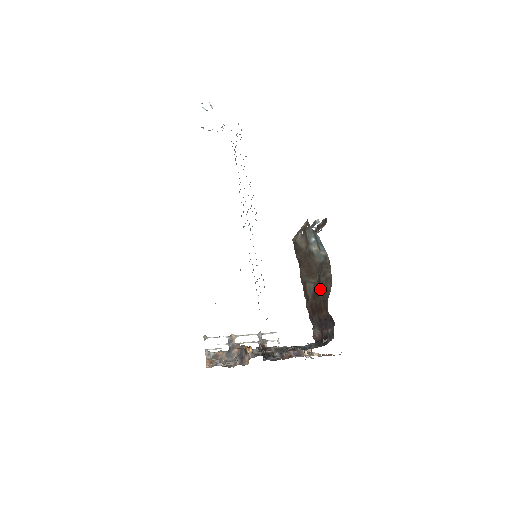
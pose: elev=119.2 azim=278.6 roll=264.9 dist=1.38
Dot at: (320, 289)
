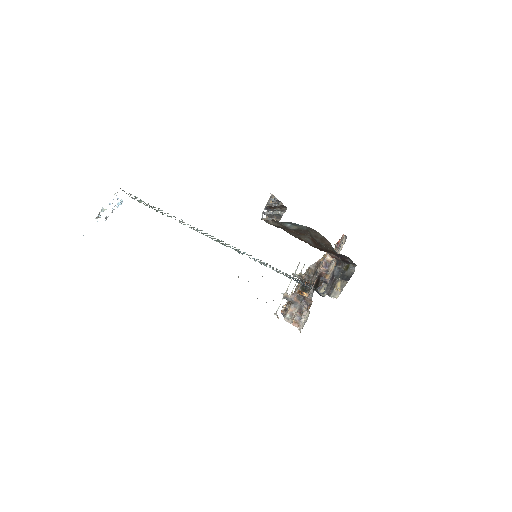
Dot at: (320, 244)
